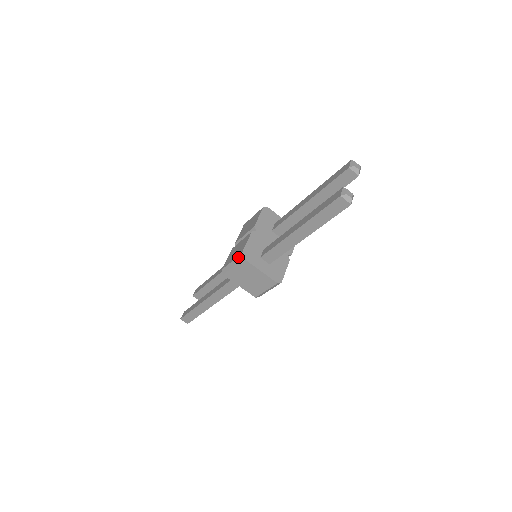
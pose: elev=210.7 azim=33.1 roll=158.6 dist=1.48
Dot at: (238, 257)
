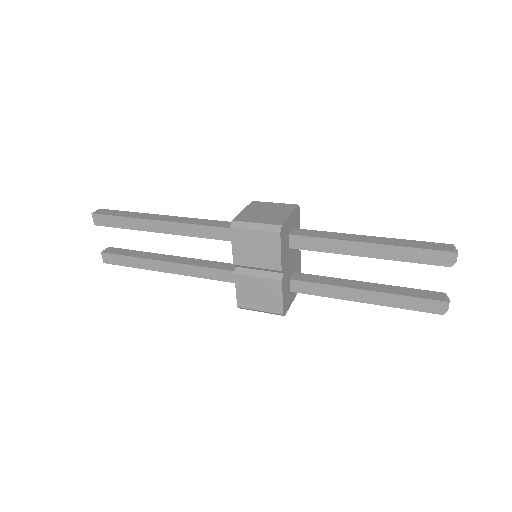
Dot at: (275, 314)
